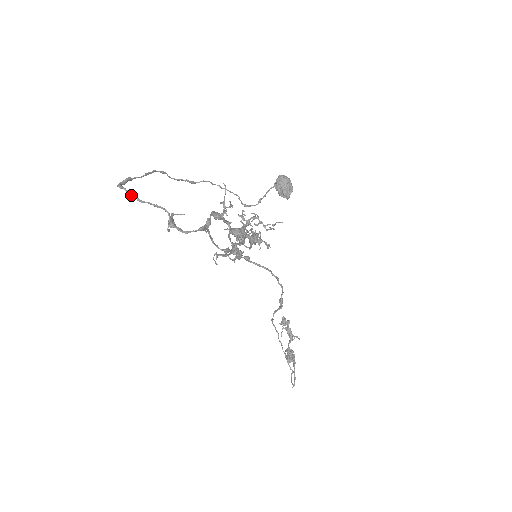
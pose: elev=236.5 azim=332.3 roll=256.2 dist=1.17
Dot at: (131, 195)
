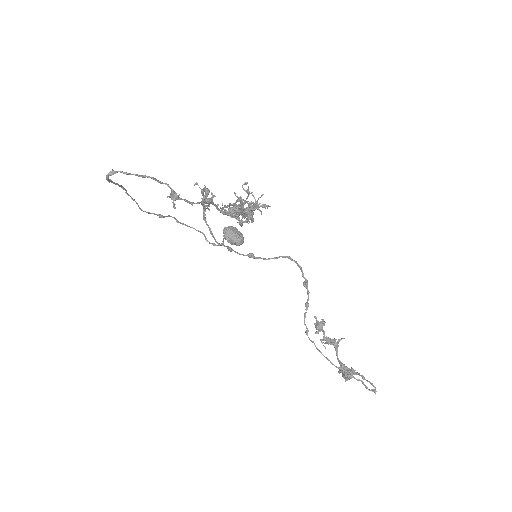
Dot at: (125, 173)
